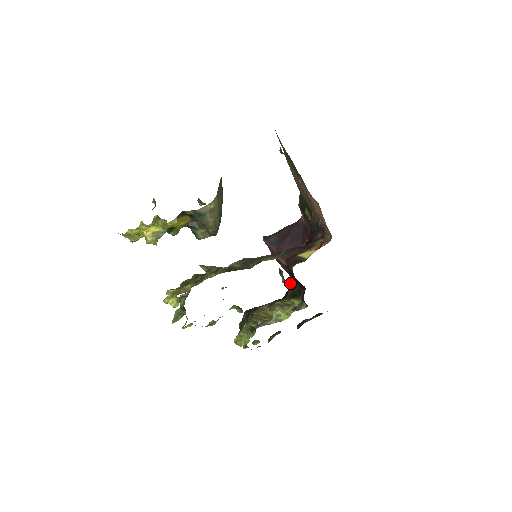
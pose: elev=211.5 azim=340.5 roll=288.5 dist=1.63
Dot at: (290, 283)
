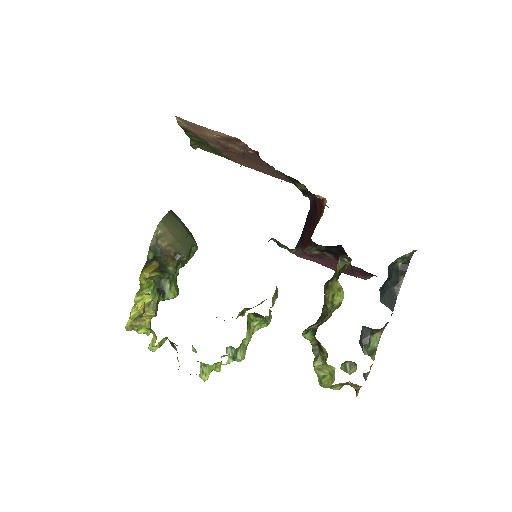
Dot at: (351, 270)
